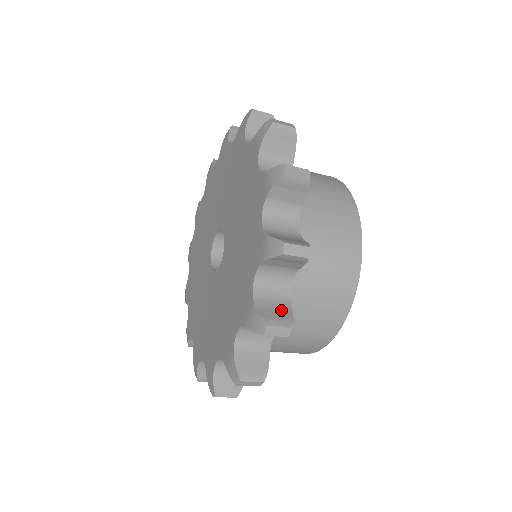
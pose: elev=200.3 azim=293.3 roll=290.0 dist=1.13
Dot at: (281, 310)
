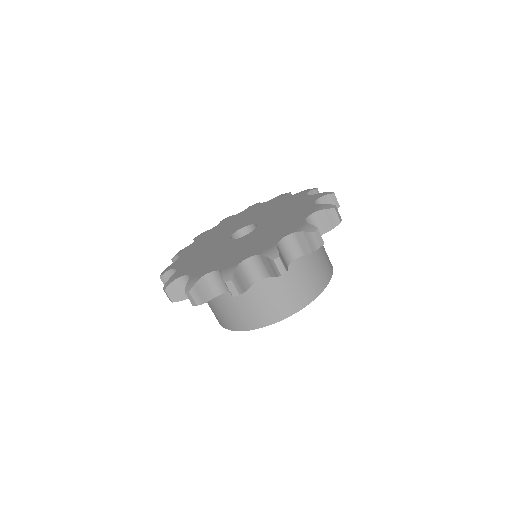
Dot at: occluded
